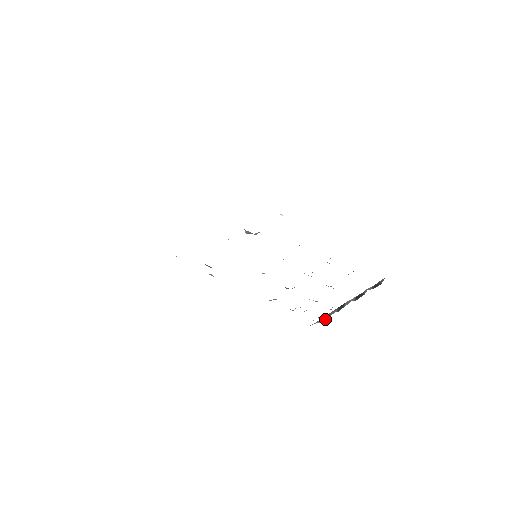
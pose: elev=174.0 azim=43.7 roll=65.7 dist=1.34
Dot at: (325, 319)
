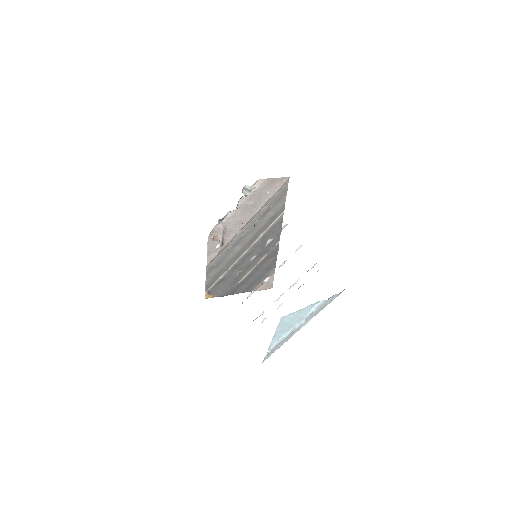
Dot at: occluded
